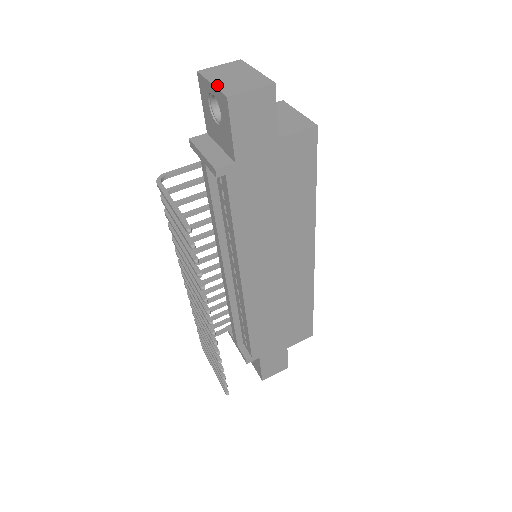
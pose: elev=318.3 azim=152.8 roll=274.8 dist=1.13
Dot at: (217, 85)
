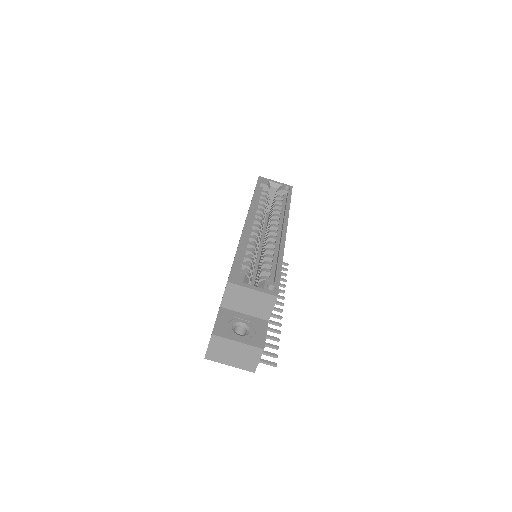
Dot at: (235, 366)
